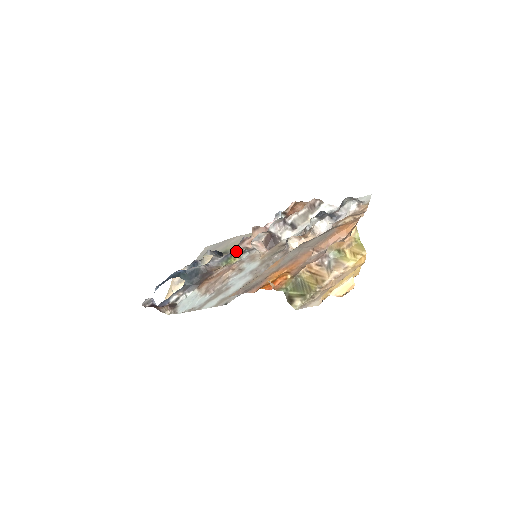
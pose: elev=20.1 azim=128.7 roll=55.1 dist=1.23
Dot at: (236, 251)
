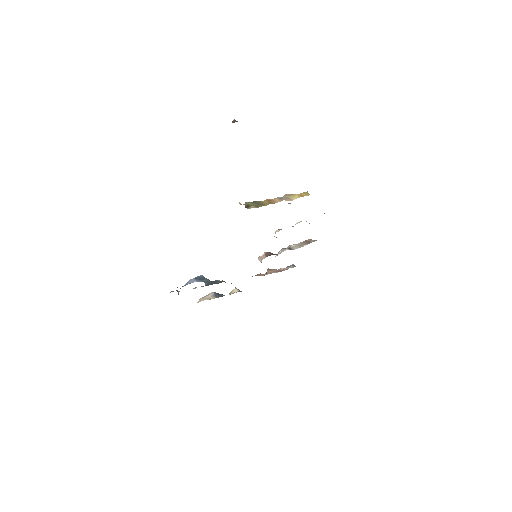
Dot at: occluded
